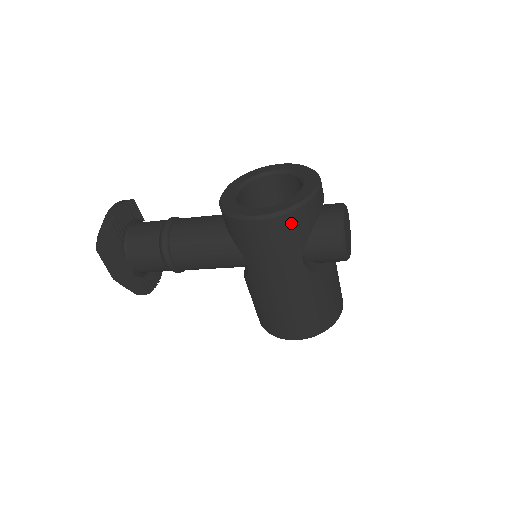
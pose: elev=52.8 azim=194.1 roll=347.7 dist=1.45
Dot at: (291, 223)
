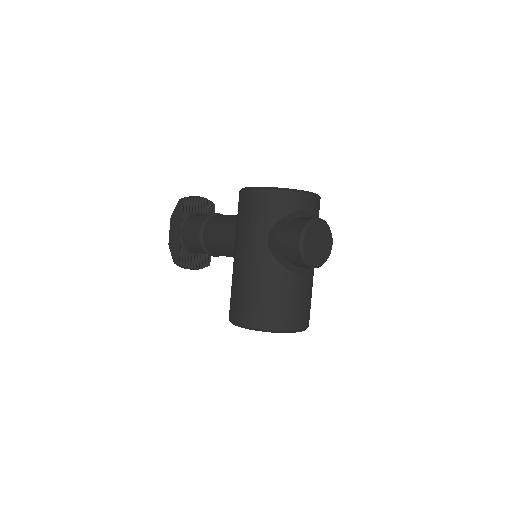
Dot at: (269, 199)
